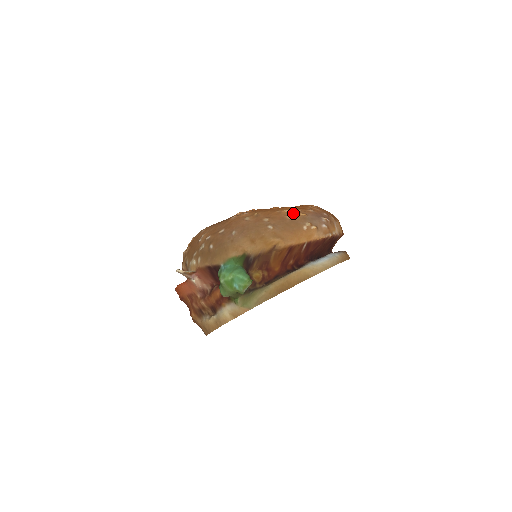
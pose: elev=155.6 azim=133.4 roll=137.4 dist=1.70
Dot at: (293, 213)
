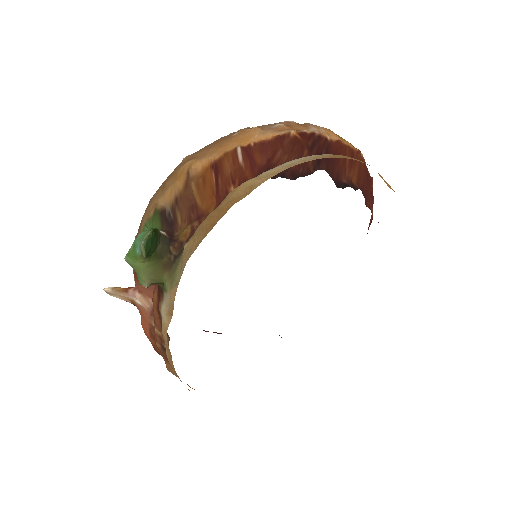
Dot at: occluded
